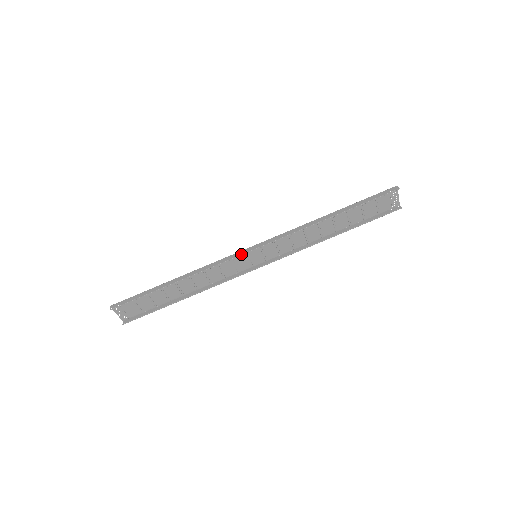
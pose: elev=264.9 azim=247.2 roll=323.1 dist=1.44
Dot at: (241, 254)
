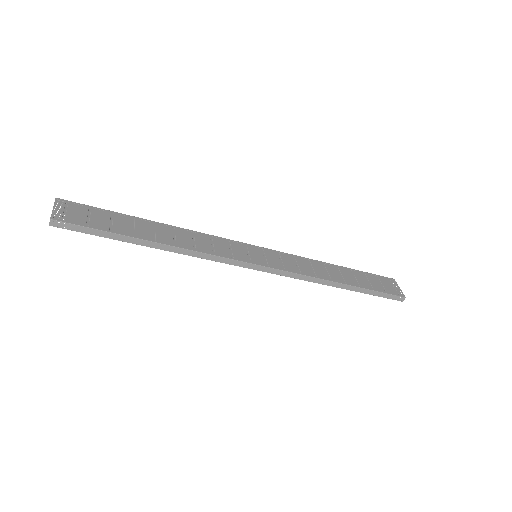
Dot at: (243, 267)
